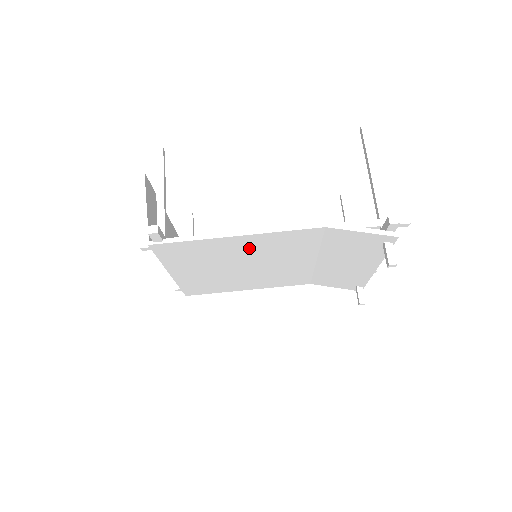
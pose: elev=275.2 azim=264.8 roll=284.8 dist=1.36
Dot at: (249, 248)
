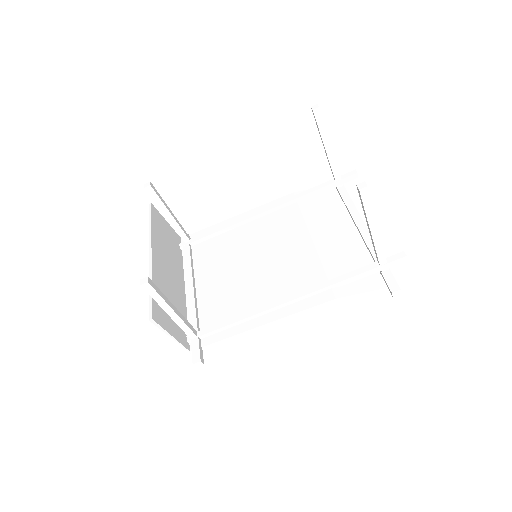
Dot at: (264, 300)
